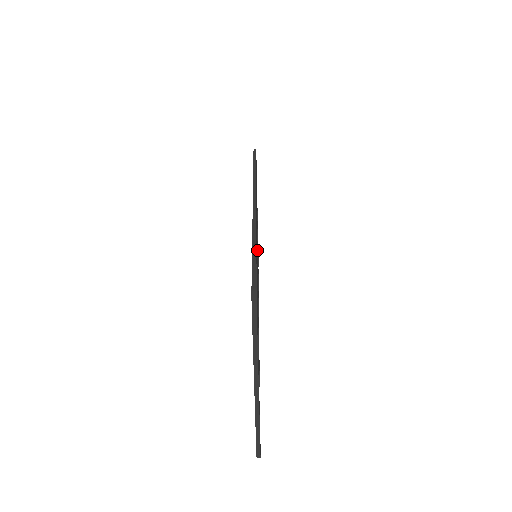
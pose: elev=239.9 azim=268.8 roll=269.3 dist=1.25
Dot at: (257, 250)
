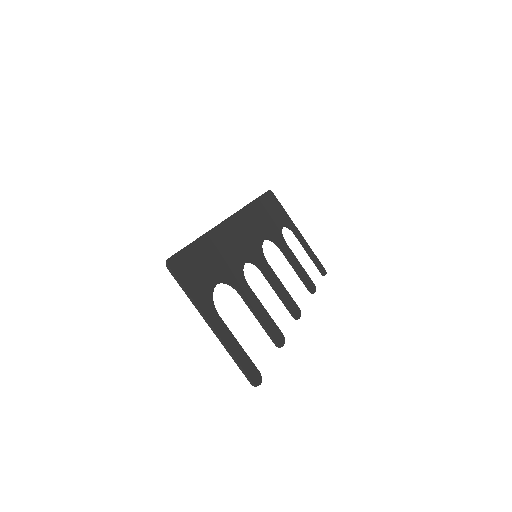
Dot at: (253, 251)
